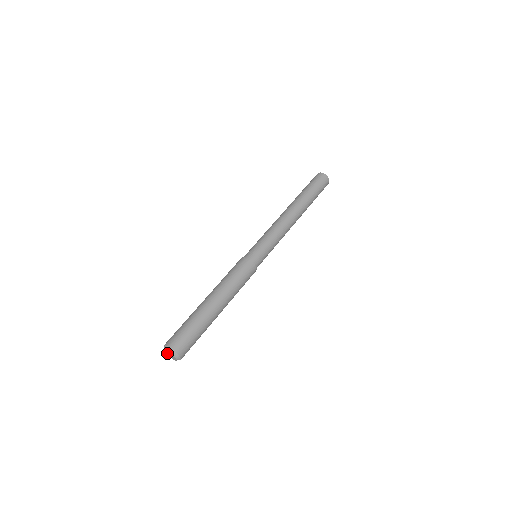
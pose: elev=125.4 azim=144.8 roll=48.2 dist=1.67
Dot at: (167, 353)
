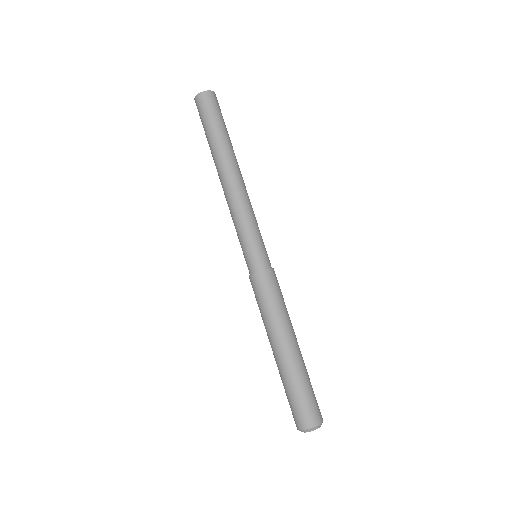
Dot at: occluded
